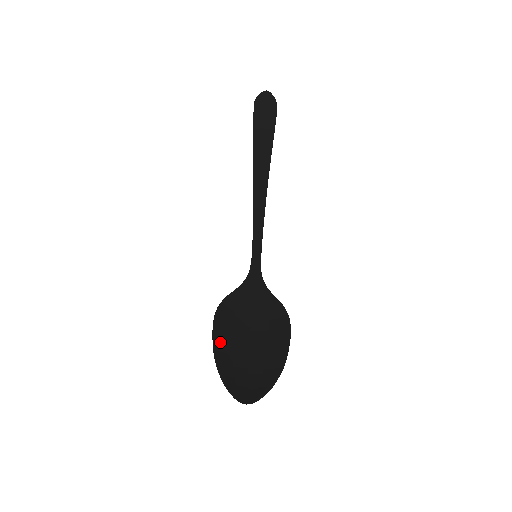
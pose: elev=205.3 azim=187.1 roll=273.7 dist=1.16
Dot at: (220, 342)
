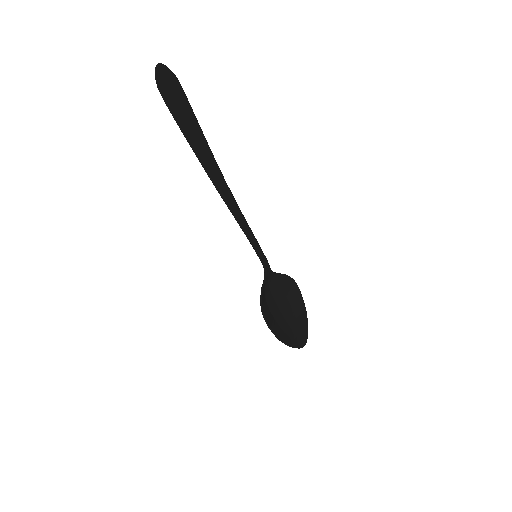
Dot at: (275, 329)
